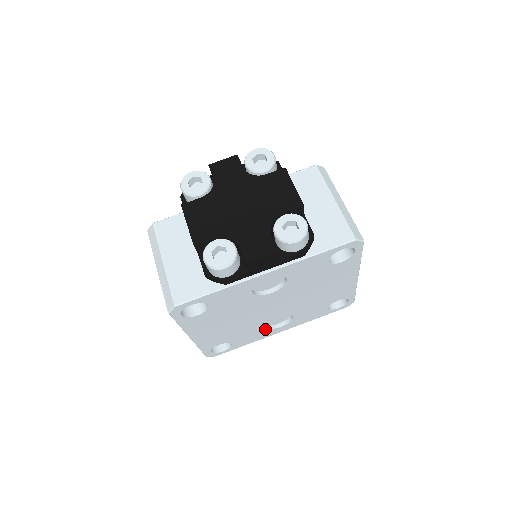
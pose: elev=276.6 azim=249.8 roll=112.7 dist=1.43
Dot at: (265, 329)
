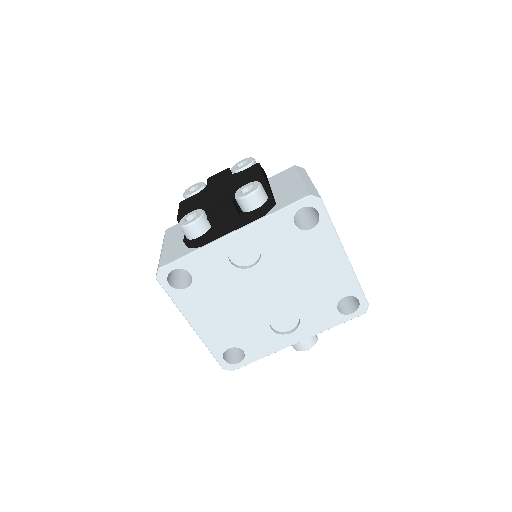
Dot at: (273, 333)
